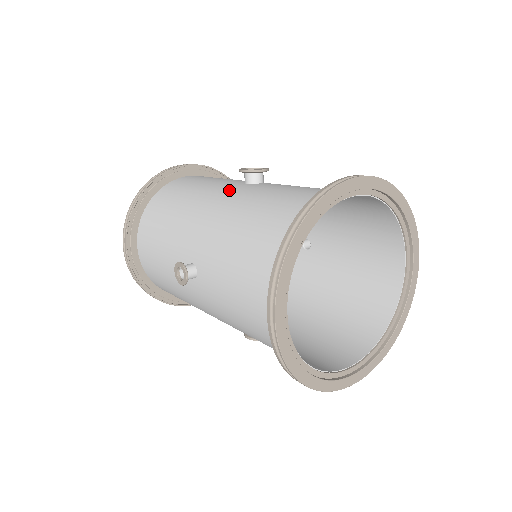
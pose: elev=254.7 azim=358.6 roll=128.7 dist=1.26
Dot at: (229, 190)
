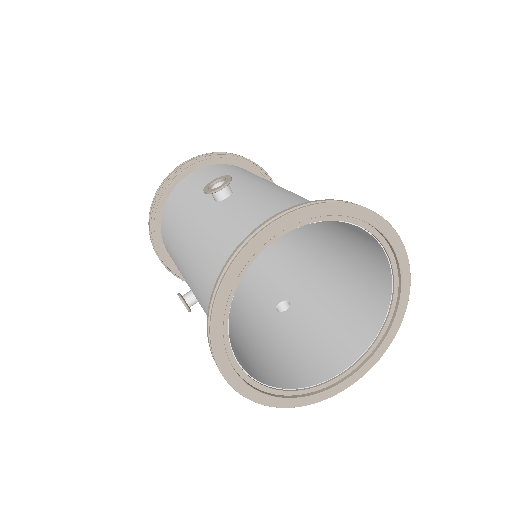
Dot at: (200, 214)
